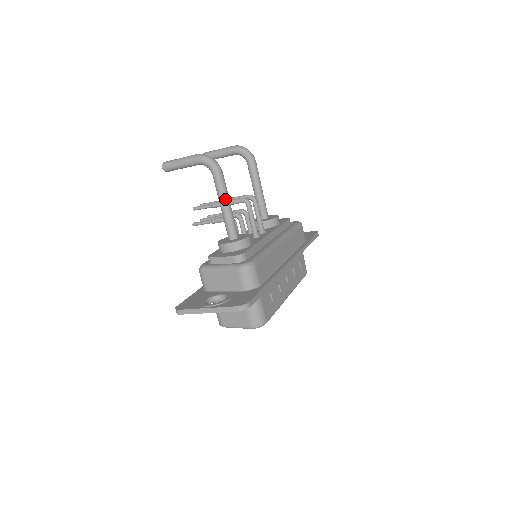
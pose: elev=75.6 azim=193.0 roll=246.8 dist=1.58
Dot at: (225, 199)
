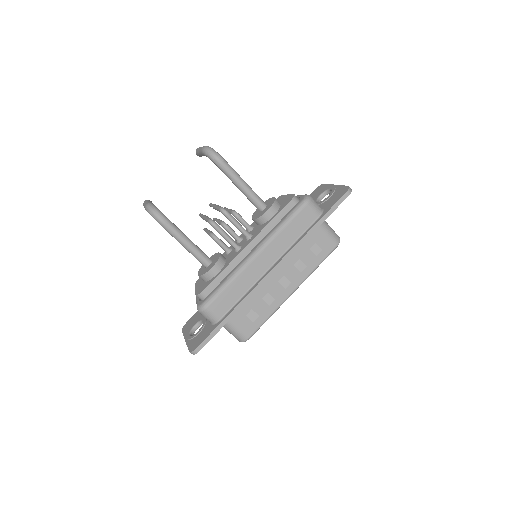
Dot at: (179, 241)
